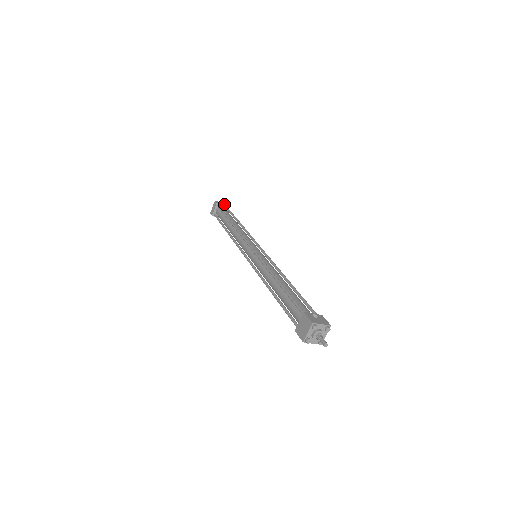
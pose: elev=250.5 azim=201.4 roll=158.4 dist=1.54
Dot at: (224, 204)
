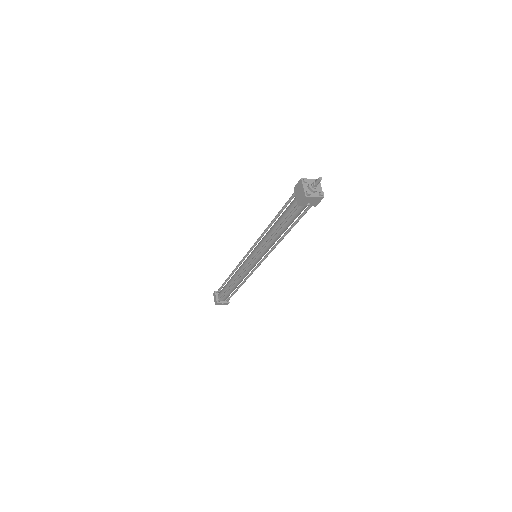
Dot at: occluded
